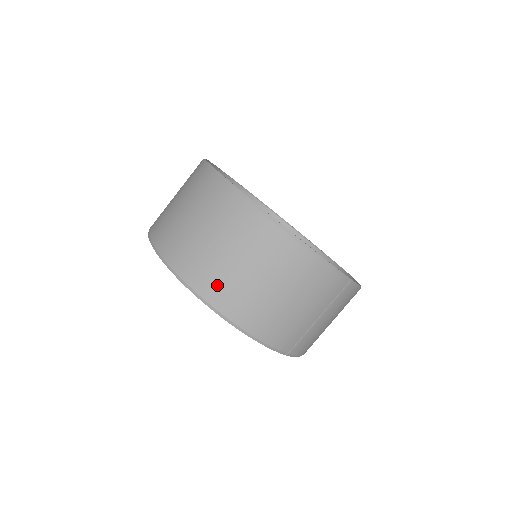
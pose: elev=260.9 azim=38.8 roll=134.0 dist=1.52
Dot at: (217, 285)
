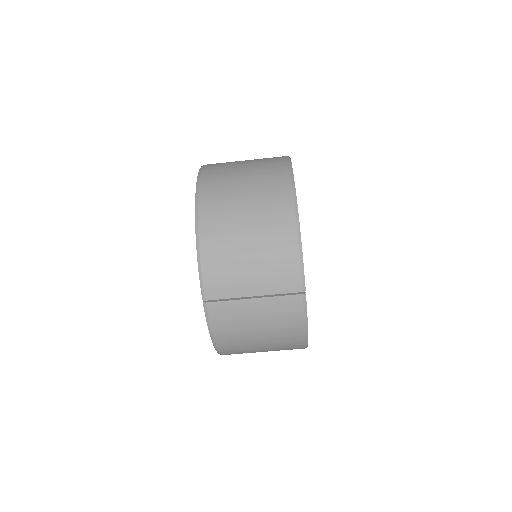
Dot at: (216, 194)
